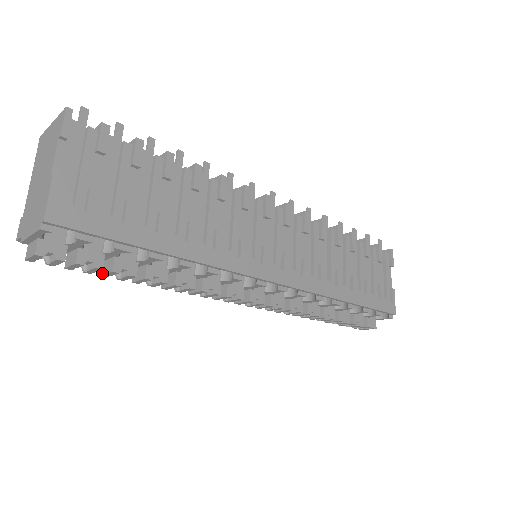
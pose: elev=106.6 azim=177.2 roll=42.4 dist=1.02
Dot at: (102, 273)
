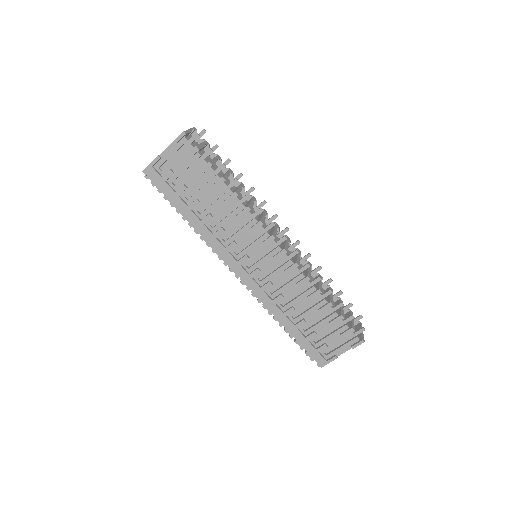
Dot at: occluded
